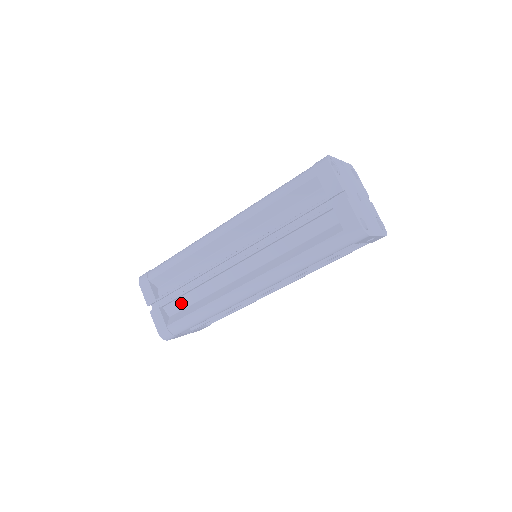
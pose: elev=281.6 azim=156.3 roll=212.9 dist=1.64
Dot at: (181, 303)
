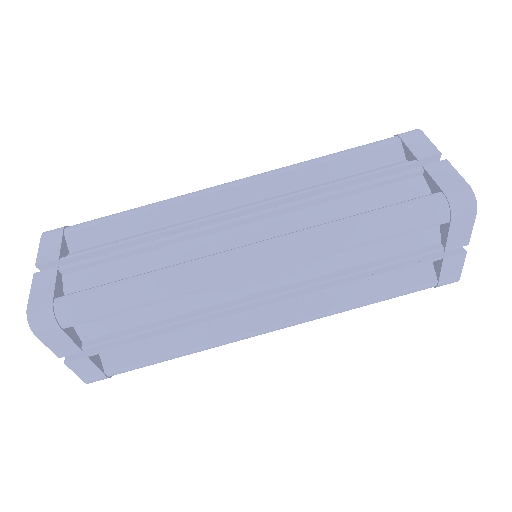
Dot at: occluded
